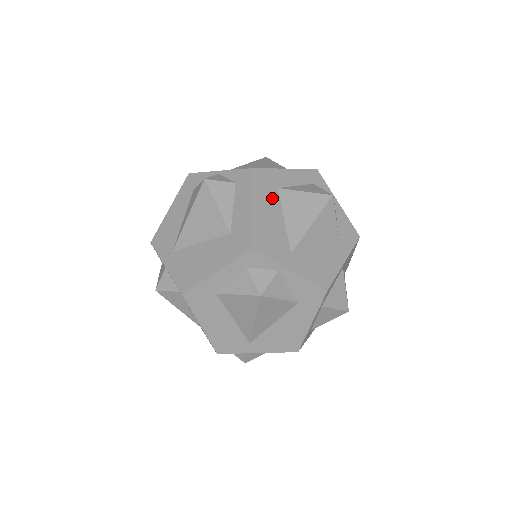
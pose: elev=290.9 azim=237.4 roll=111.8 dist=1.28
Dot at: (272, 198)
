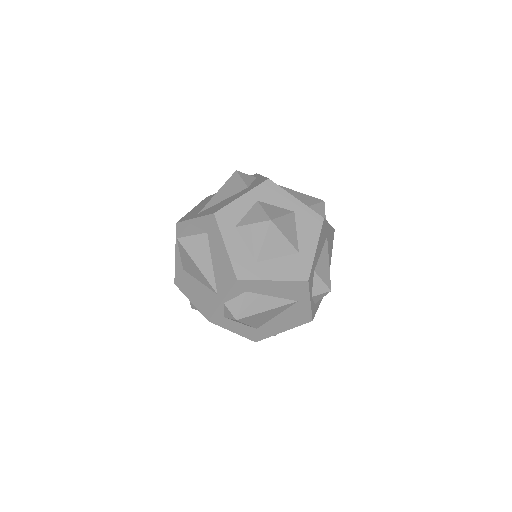
Dot at: occluded
